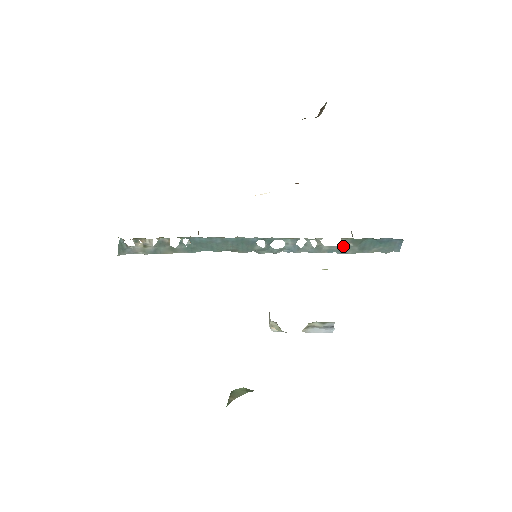
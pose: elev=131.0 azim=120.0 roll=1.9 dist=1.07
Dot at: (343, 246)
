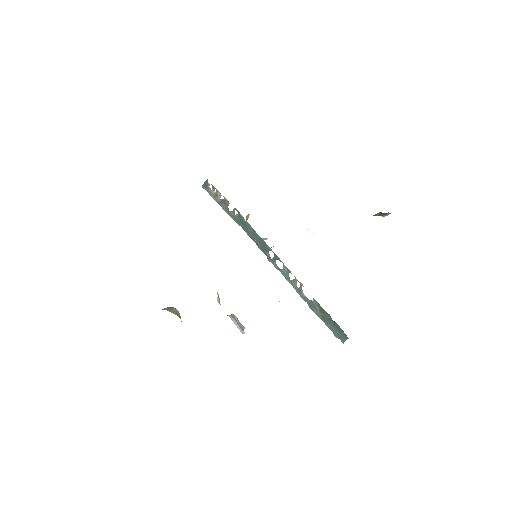
Dot at: (313, 304)
